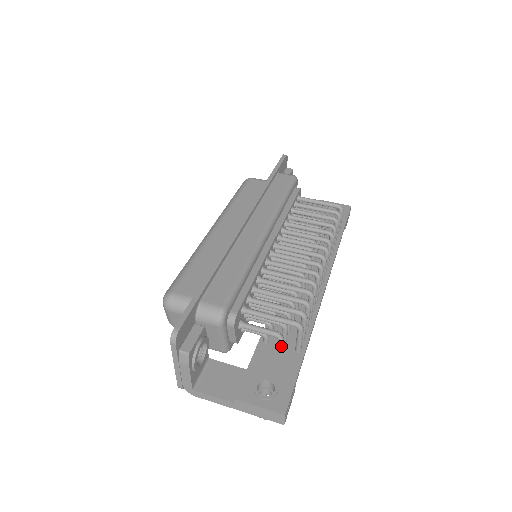
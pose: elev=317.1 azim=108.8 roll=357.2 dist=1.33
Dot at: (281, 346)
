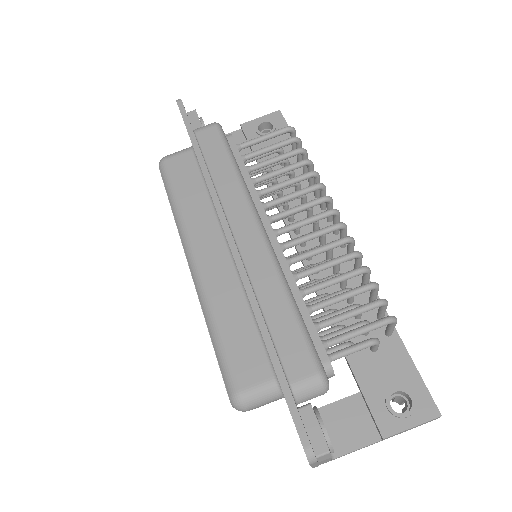
Dot at: occluded
